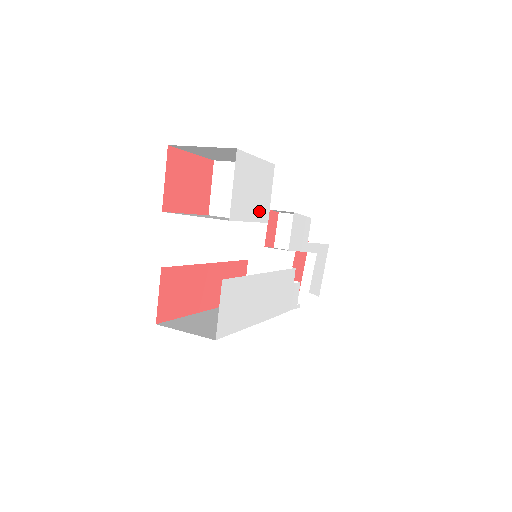
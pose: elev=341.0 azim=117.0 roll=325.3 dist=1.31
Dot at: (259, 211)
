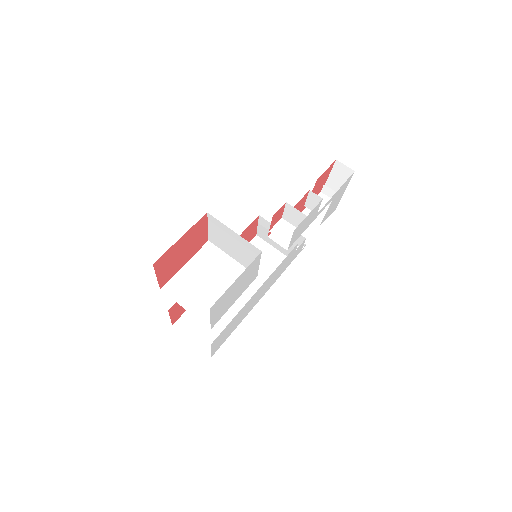
Dot at: (245, 287)
